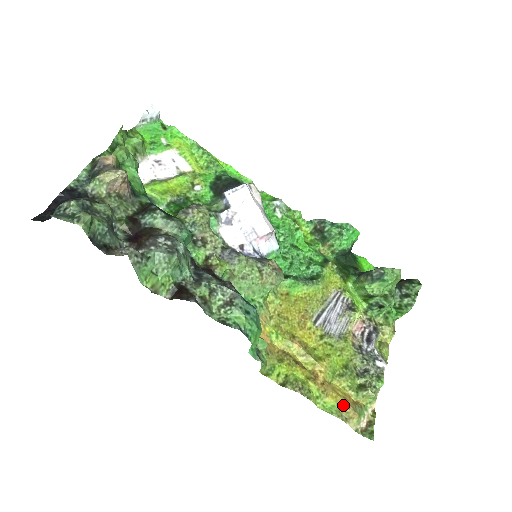
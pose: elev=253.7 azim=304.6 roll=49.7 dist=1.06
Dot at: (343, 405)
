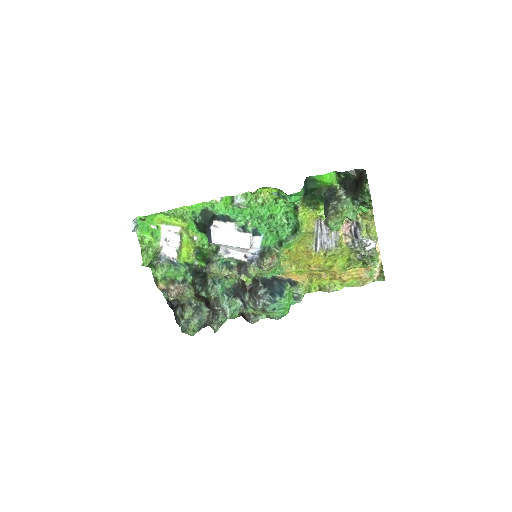
Dot at: (358, 279)
